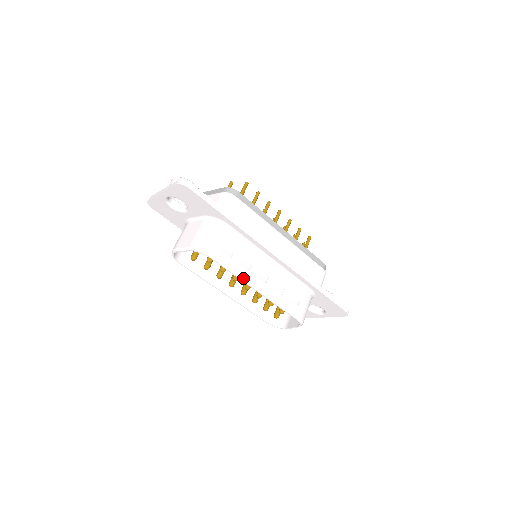
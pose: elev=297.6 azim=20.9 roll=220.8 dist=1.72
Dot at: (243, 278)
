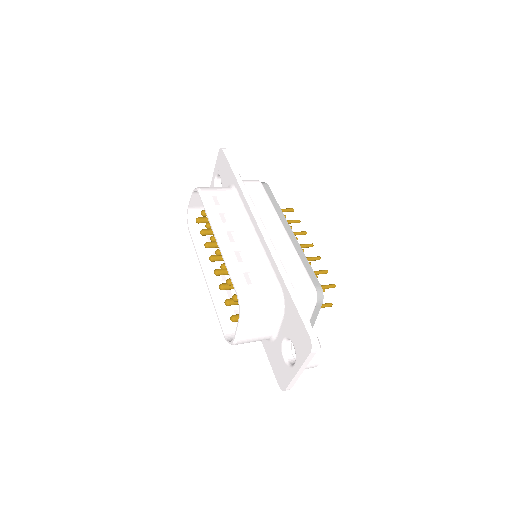
Dot at: (212, 221)
